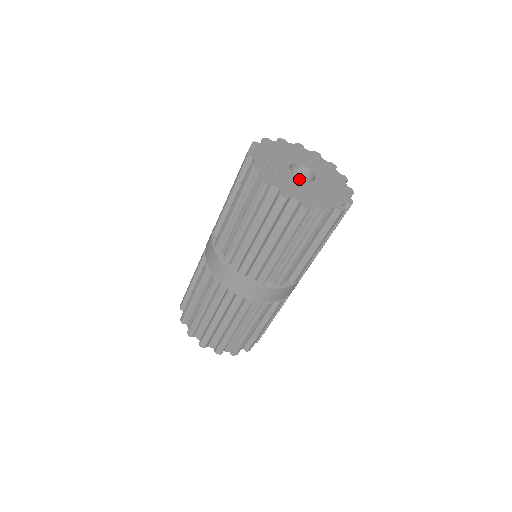
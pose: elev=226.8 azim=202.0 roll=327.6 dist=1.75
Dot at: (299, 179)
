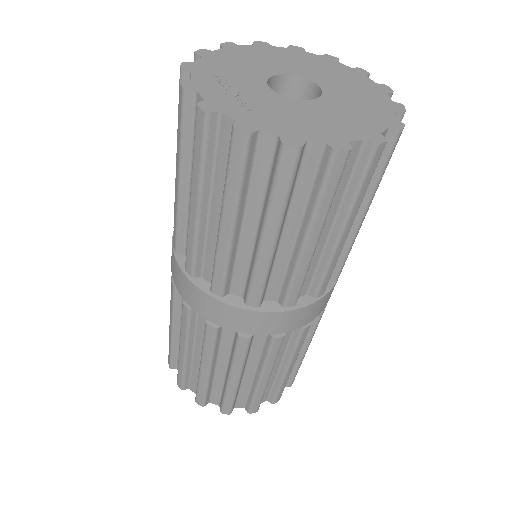
Dot at: (285, 98)
